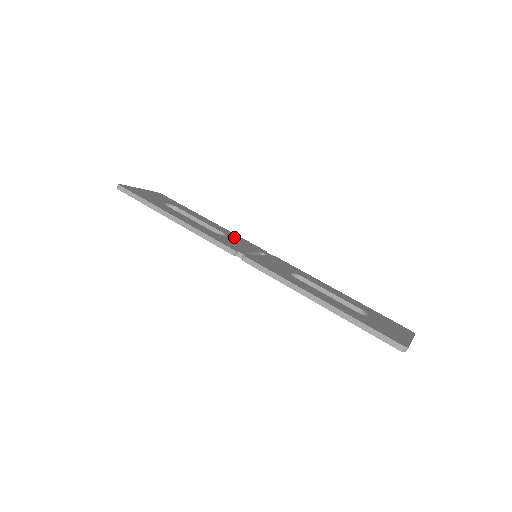
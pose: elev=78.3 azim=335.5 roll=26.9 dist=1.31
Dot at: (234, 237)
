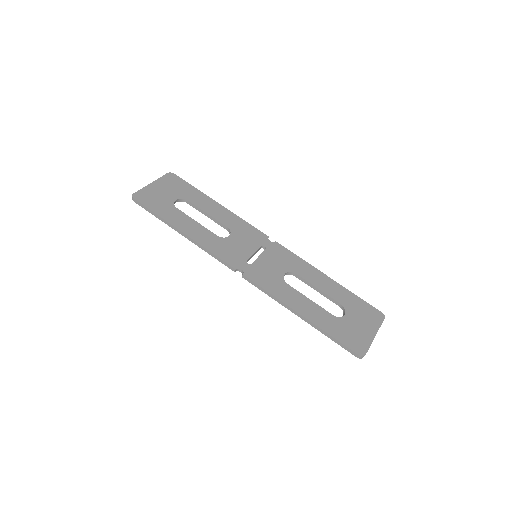
Dot at: (238, 229)
